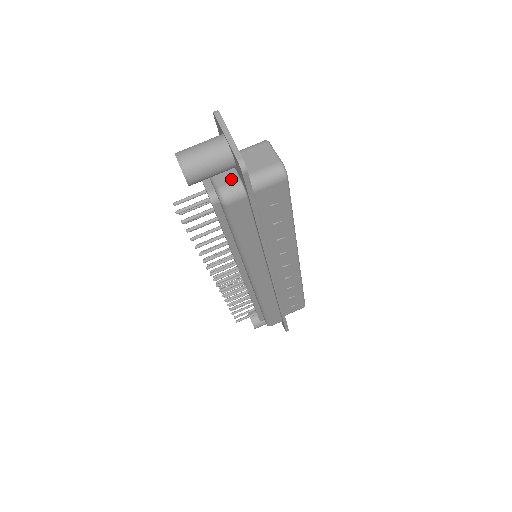
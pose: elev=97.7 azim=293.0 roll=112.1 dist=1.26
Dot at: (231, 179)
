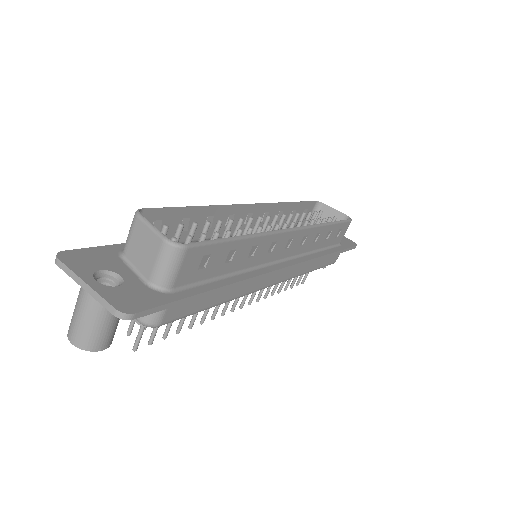
Dot at: occluded
